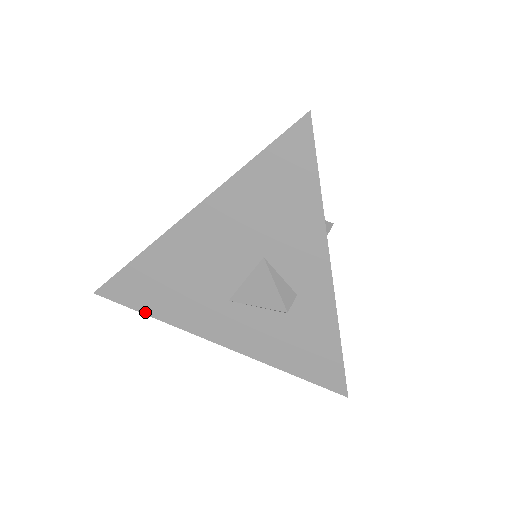
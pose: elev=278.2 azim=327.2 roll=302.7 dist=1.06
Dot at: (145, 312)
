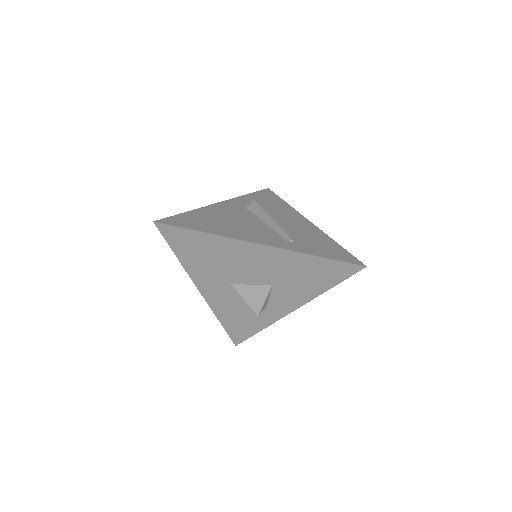
Dot at: (176, 252)
